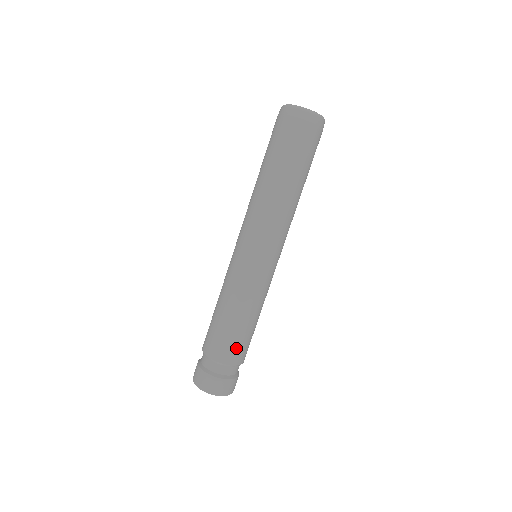
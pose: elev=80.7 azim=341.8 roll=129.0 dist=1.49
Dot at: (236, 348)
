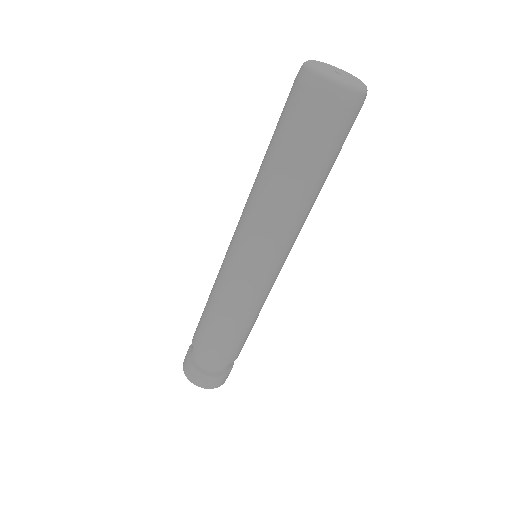
Dot at: (228, 352)
